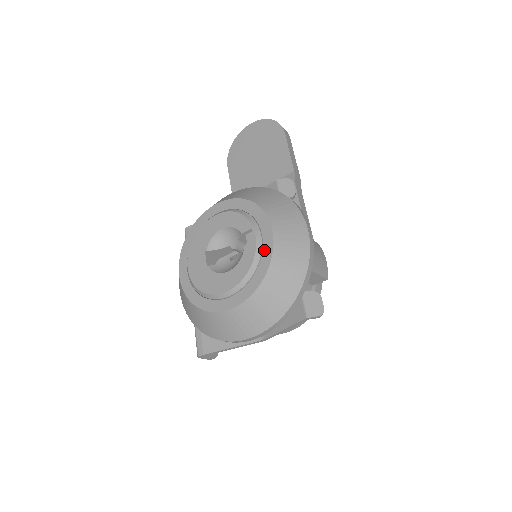
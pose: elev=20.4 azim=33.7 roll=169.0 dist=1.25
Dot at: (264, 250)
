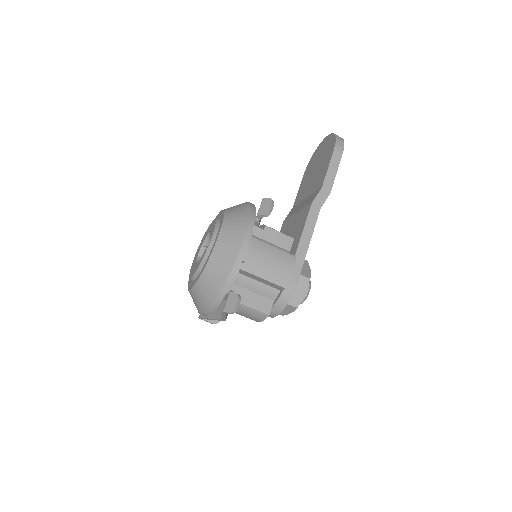
Dot at: (209, 254)
